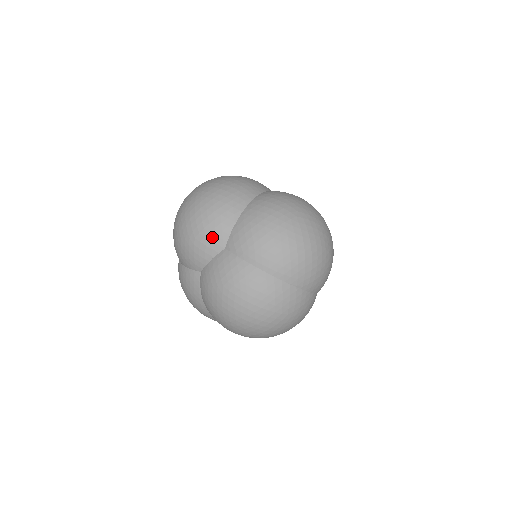
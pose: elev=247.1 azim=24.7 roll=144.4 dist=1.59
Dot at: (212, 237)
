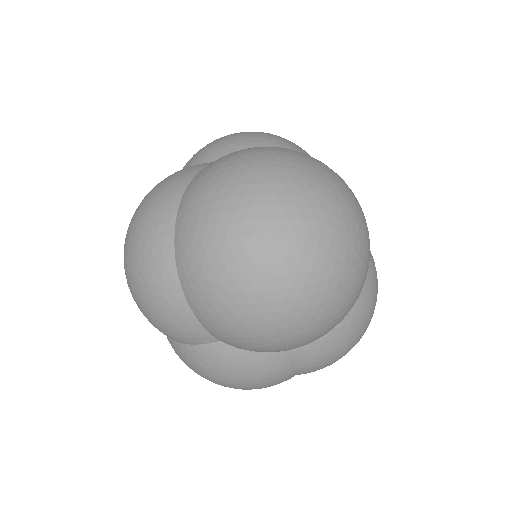
Dot at: (289, 348)
